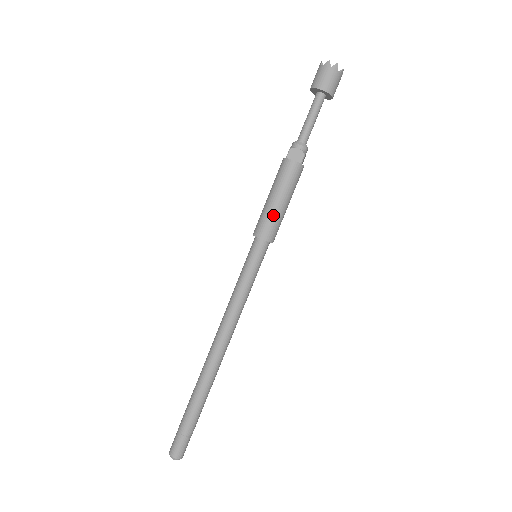
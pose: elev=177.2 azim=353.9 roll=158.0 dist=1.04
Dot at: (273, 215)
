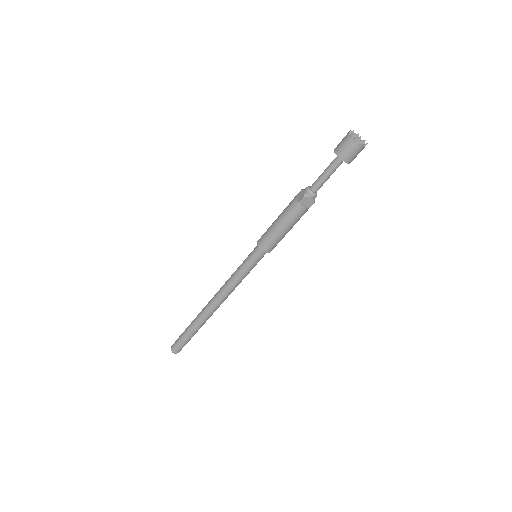
Dot at: (269, 231)
